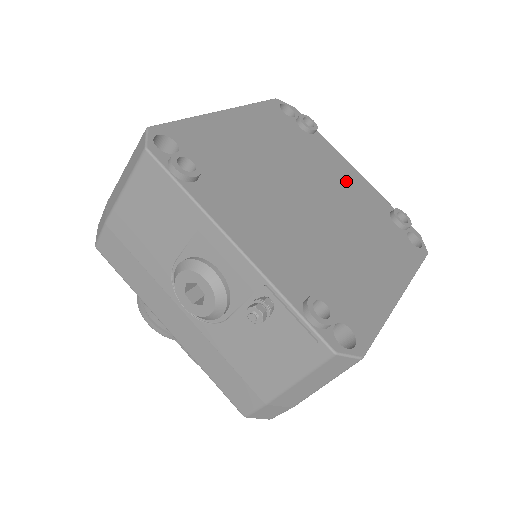
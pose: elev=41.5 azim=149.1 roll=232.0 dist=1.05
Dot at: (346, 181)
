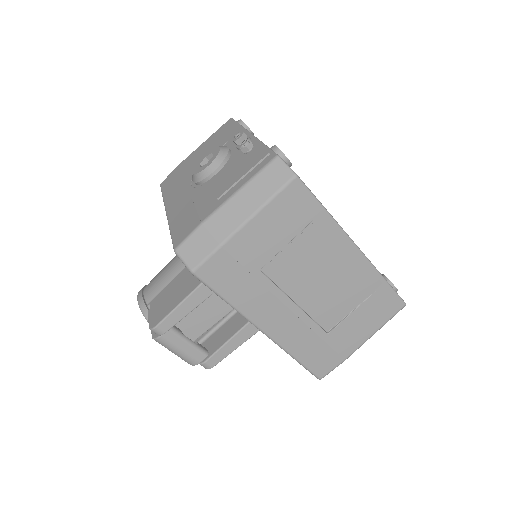
Dot at: occluded
